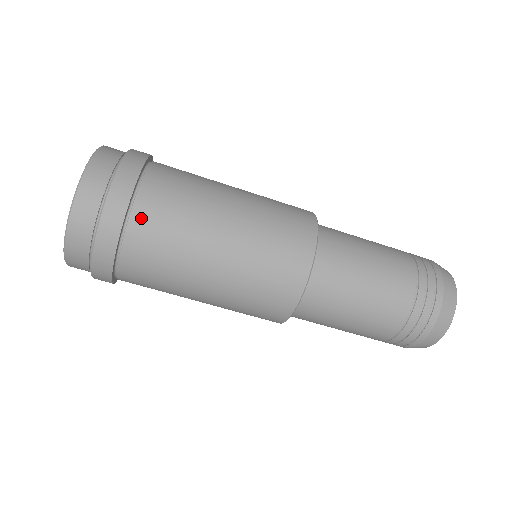
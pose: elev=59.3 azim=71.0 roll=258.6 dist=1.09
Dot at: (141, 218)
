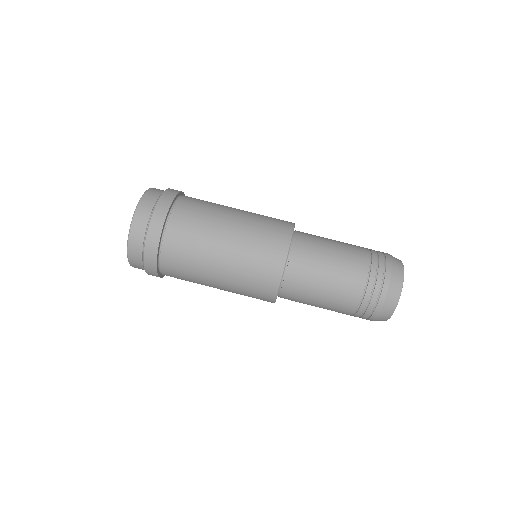
Dot at: (172, 231)
